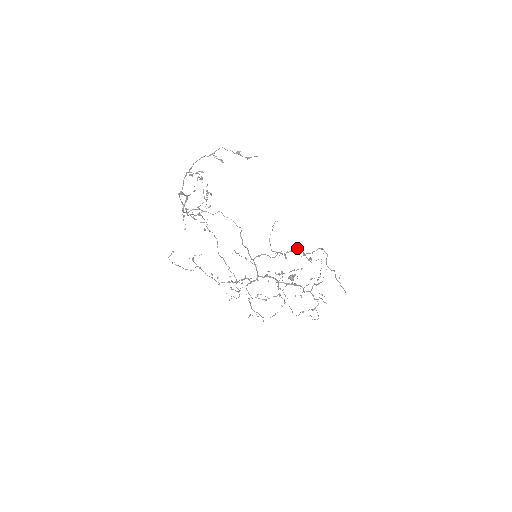
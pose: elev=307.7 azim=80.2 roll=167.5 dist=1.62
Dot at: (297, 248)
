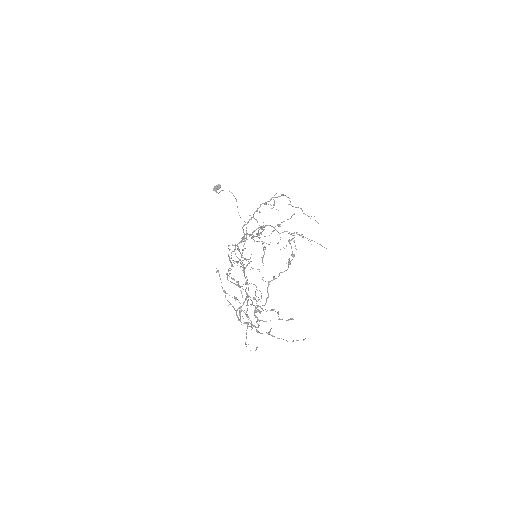
Dot at: occluded
